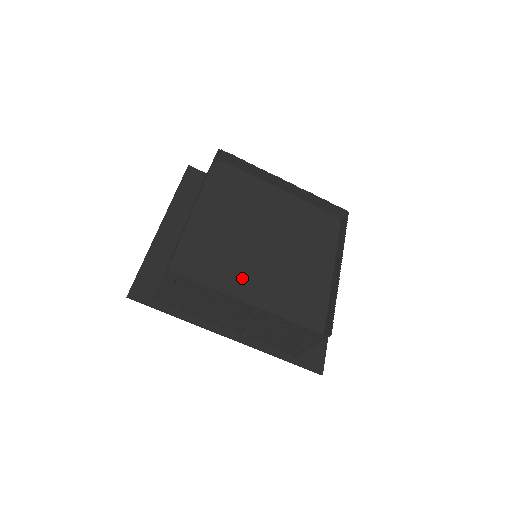
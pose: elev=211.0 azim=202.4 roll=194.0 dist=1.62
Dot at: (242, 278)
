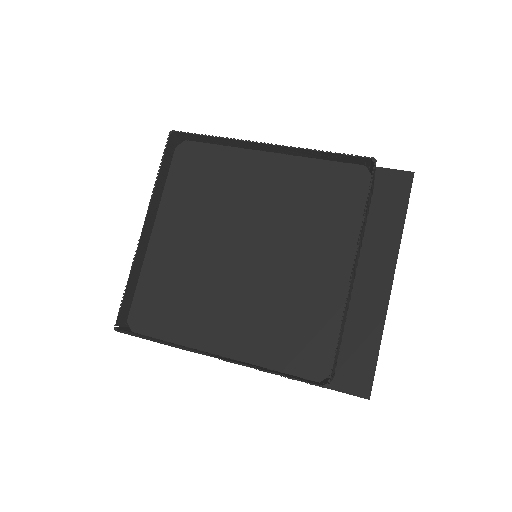
Dot at: (213, 311)
